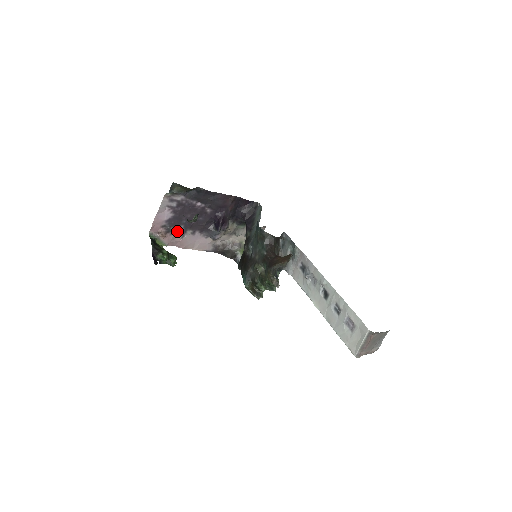
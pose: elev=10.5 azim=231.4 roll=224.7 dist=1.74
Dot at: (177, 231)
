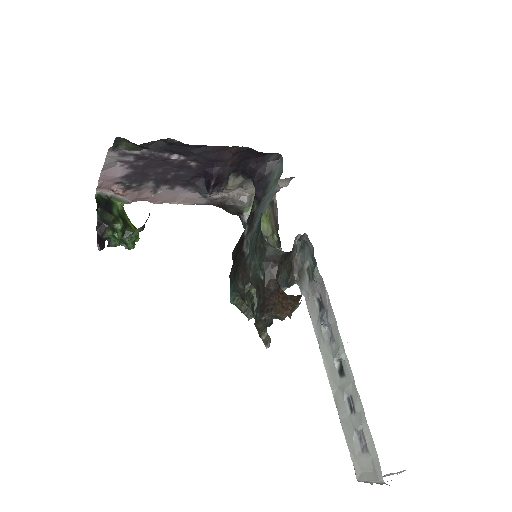
Dot at: (144, 187)
